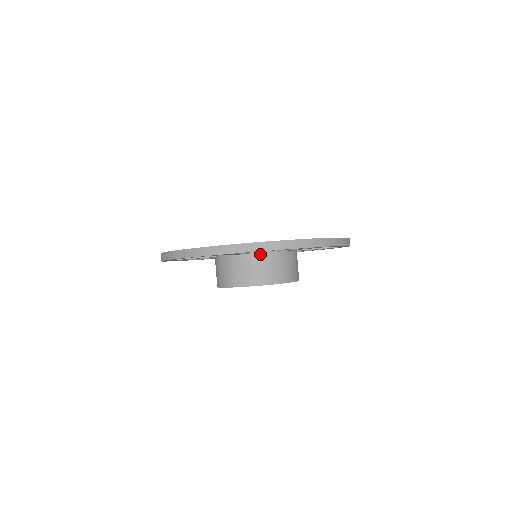
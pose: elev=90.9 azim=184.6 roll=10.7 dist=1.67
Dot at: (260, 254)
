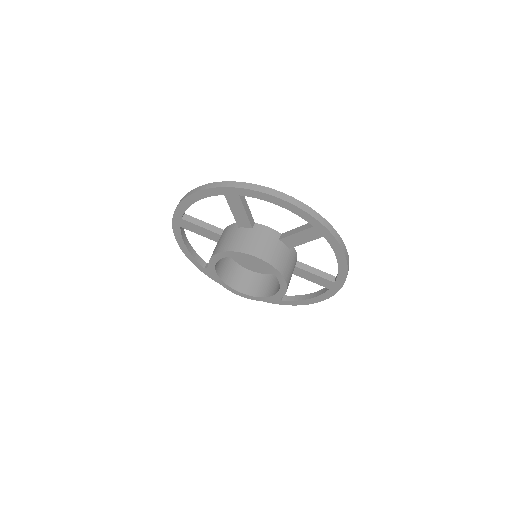
Dot at: (225, 232)
